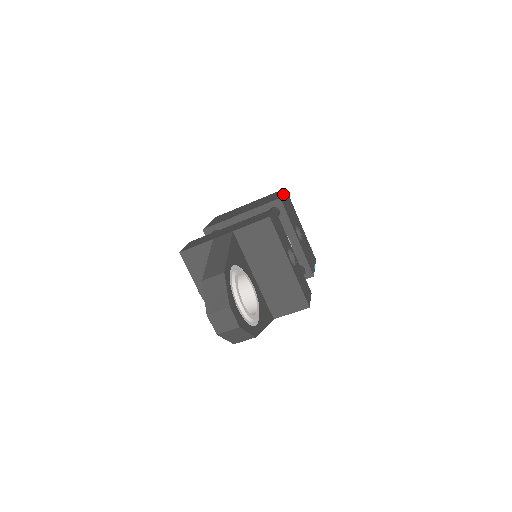
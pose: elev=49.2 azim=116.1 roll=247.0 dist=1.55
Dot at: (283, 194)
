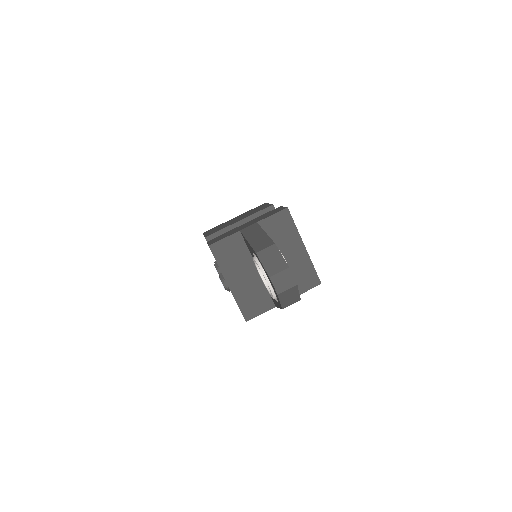
Dot at: occluded
